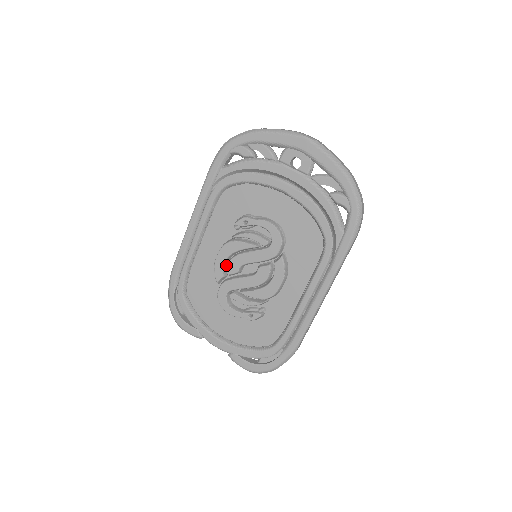
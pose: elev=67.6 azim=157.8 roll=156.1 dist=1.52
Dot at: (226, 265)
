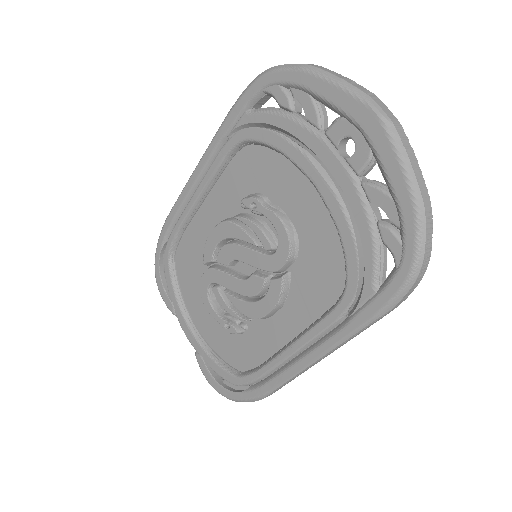
Dot at: (220, 248)
